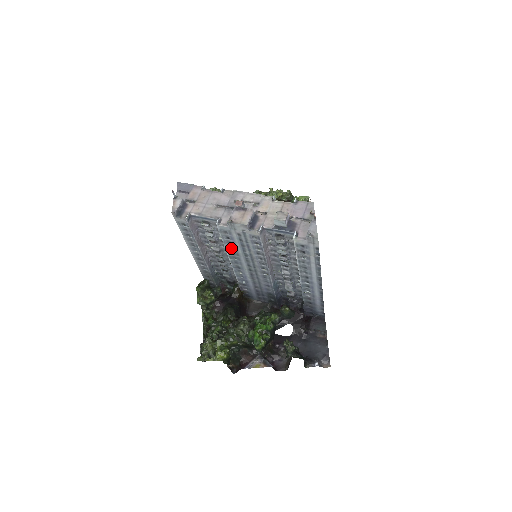
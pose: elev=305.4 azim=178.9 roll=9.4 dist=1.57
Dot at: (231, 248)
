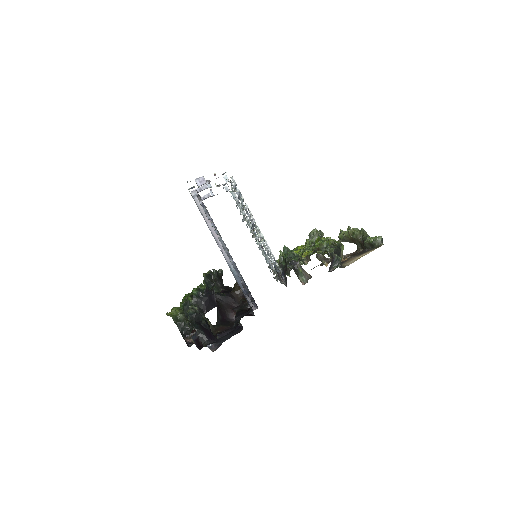
Dot at: occluded
